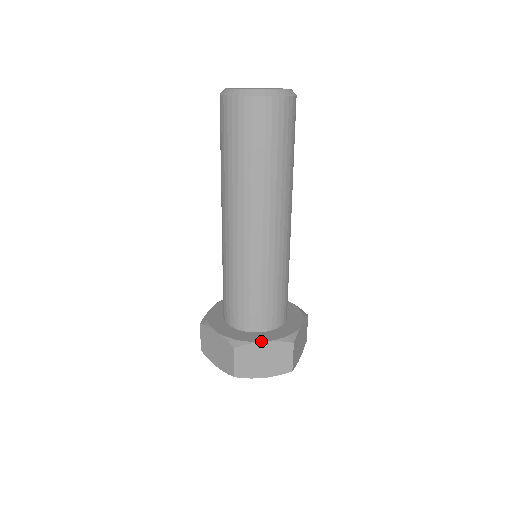
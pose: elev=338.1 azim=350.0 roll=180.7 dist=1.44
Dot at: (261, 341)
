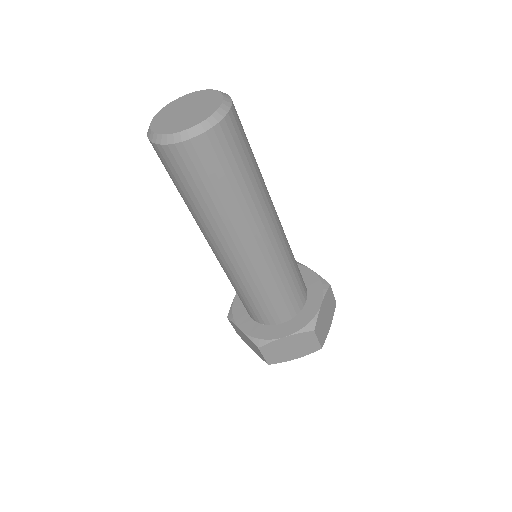
Dot at: (239, 327)
